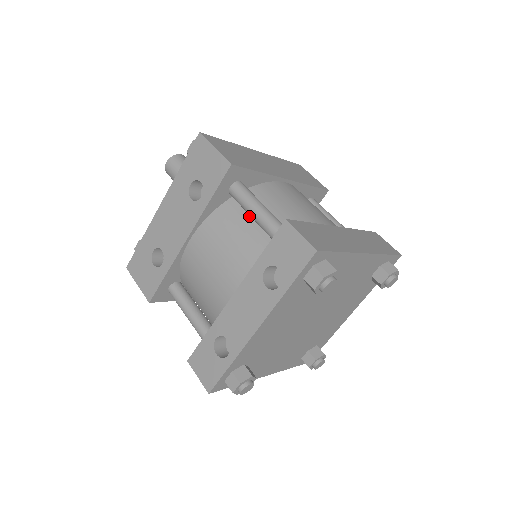
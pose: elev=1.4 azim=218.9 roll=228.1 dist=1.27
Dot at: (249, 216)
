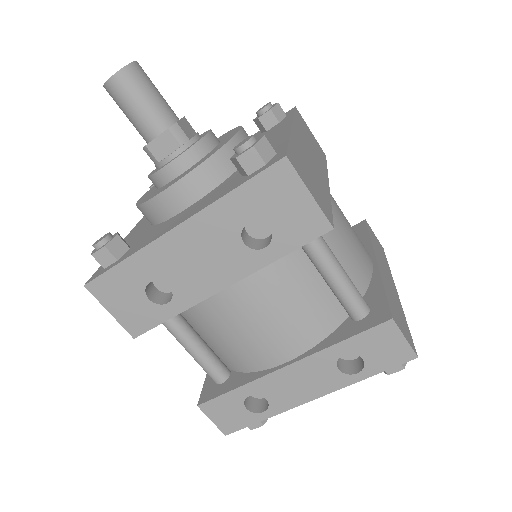
Dot at: (314, 269)
